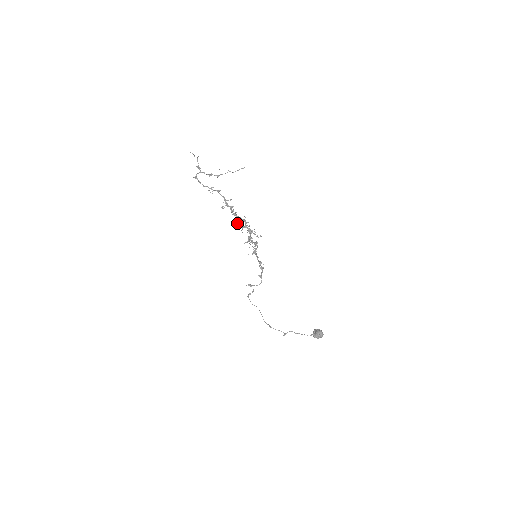
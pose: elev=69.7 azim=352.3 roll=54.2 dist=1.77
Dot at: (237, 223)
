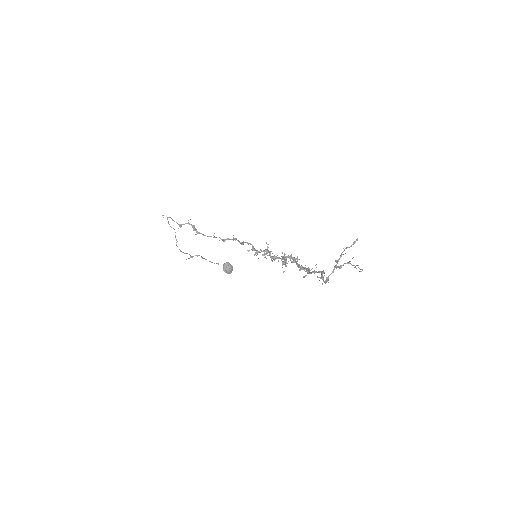
Dot at: occluded
